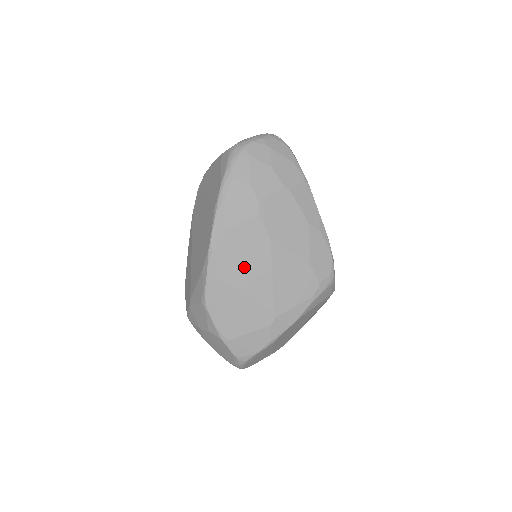
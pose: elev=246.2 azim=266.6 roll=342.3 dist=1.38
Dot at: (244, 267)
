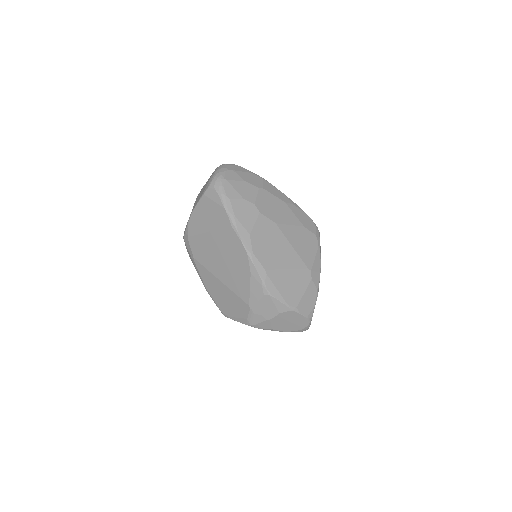
Dot at: (274, 251)
